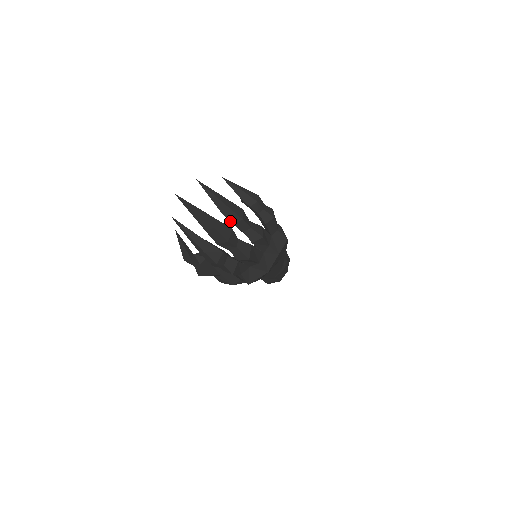
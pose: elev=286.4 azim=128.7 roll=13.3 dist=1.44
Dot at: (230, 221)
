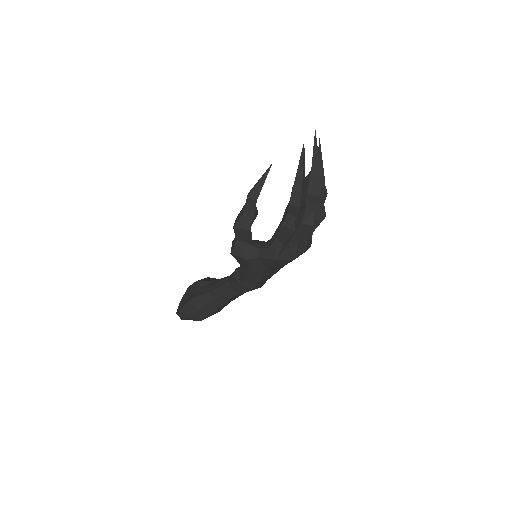
Dot at: occluded
